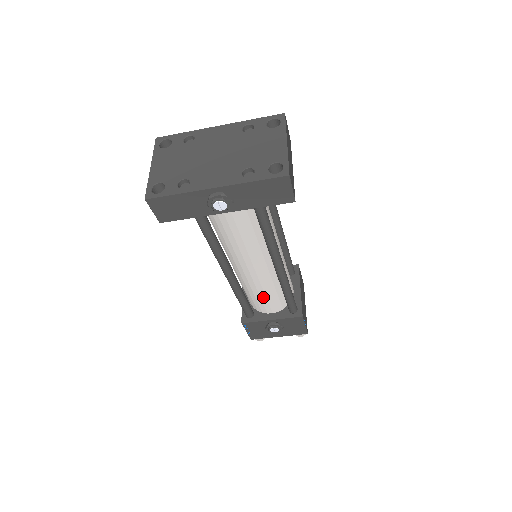
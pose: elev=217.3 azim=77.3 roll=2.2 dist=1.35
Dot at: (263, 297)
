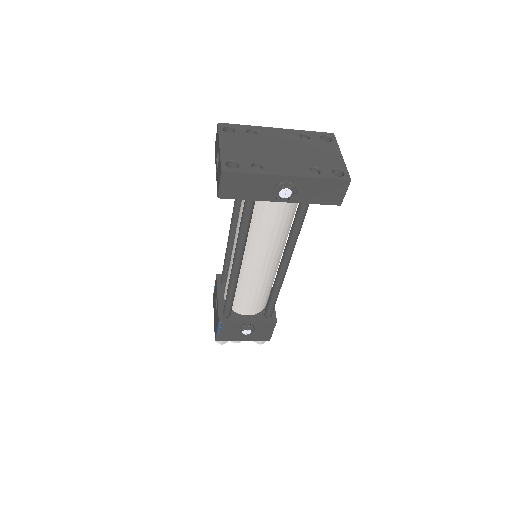
Dot at: (251, 296)
